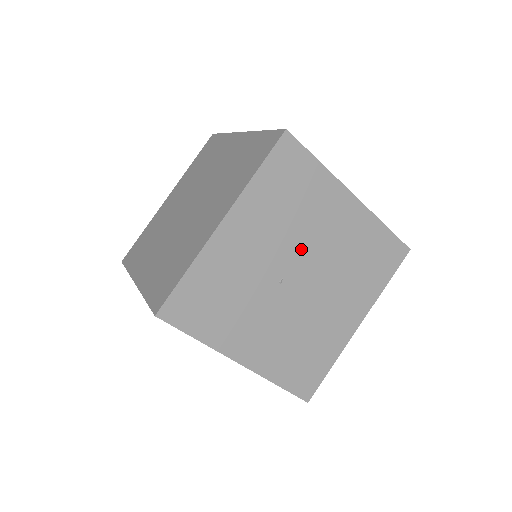
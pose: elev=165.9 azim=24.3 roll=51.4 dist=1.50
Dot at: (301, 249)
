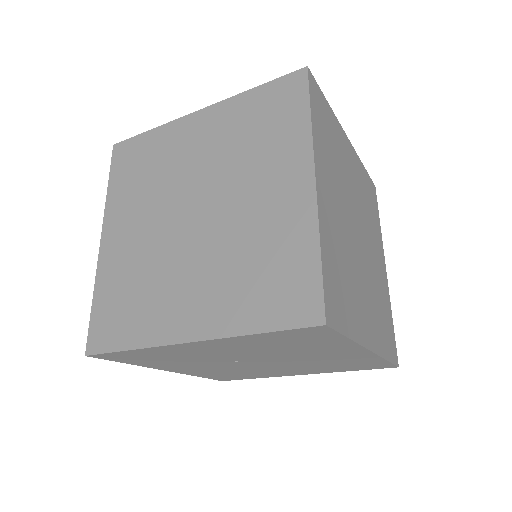
Dot at: (274, 357)
